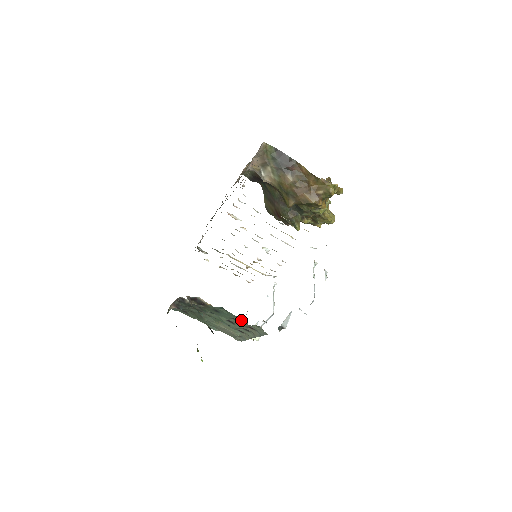
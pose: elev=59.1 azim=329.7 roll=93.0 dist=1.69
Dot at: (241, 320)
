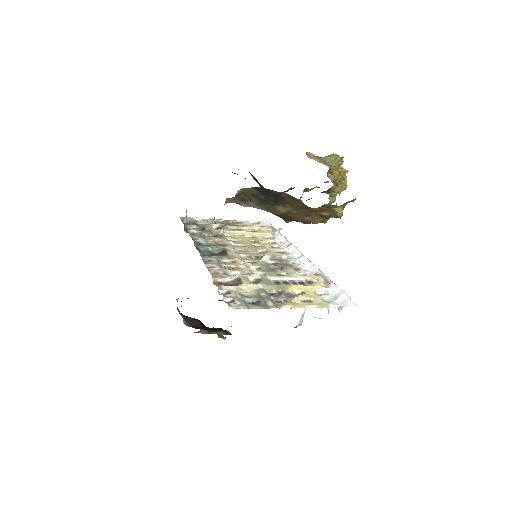
Dot at: occluded
